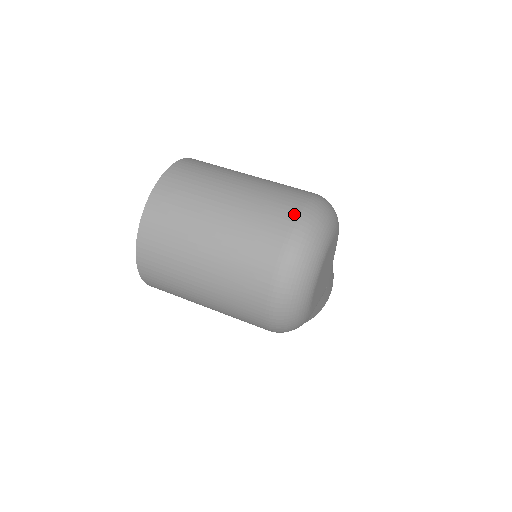
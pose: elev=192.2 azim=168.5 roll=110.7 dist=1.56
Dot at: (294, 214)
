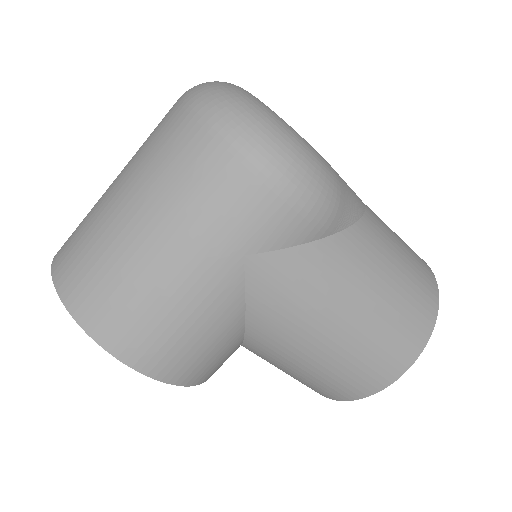
Dot at: occluded
